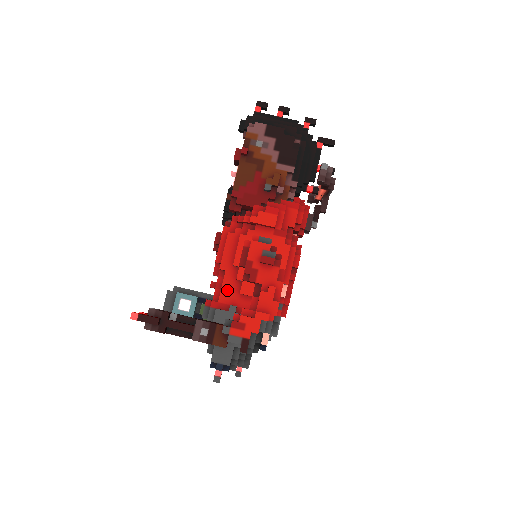
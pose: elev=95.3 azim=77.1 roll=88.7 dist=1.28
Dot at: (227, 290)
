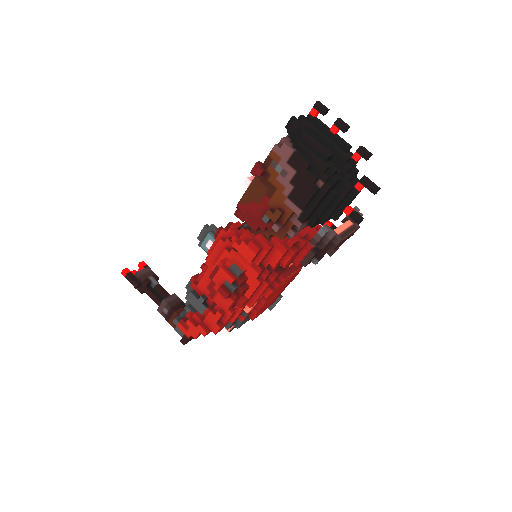
Dot at: (205, 282)
